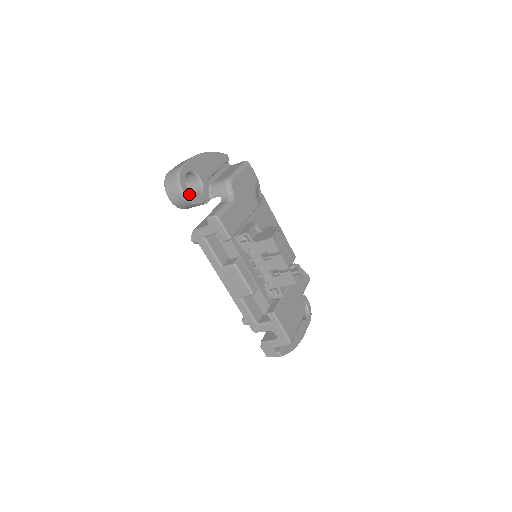
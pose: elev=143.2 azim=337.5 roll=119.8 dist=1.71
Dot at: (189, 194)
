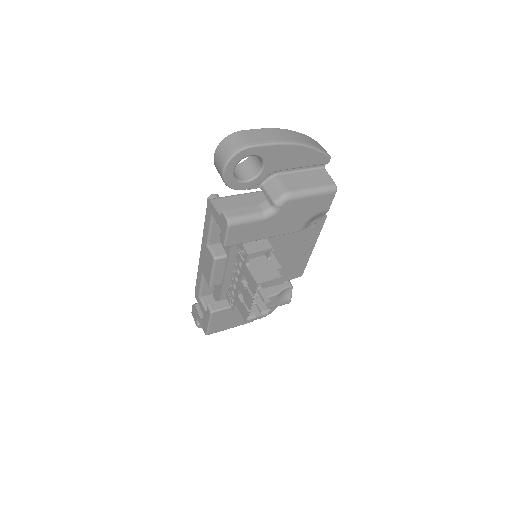
Dot at: (231, 176)
